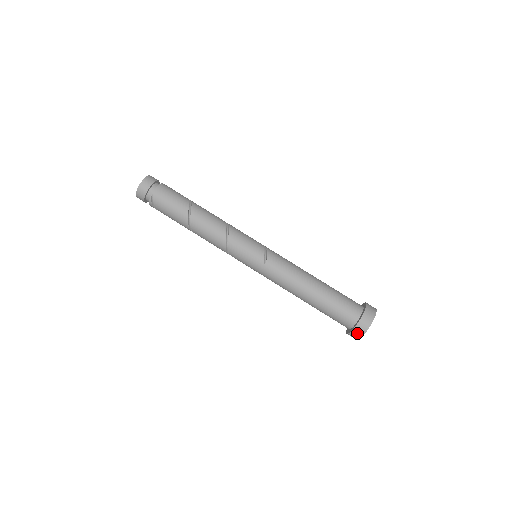
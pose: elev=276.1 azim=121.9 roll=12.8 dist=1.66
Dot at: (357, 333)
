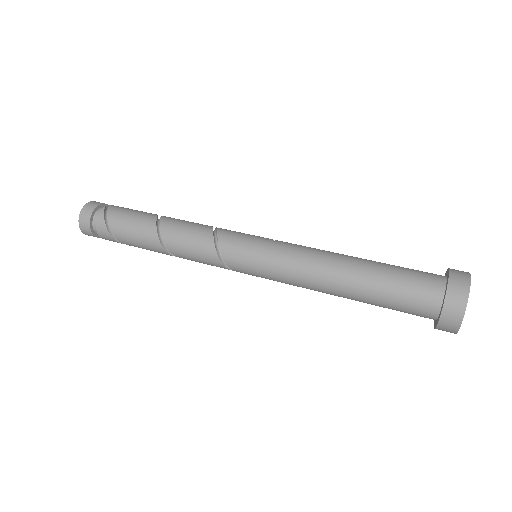
Dot at: (458, 282)
